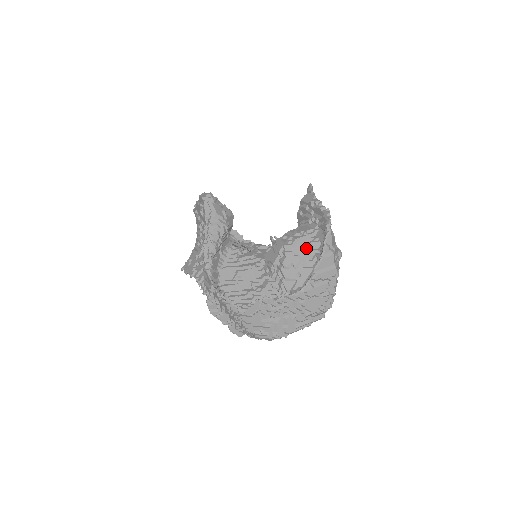
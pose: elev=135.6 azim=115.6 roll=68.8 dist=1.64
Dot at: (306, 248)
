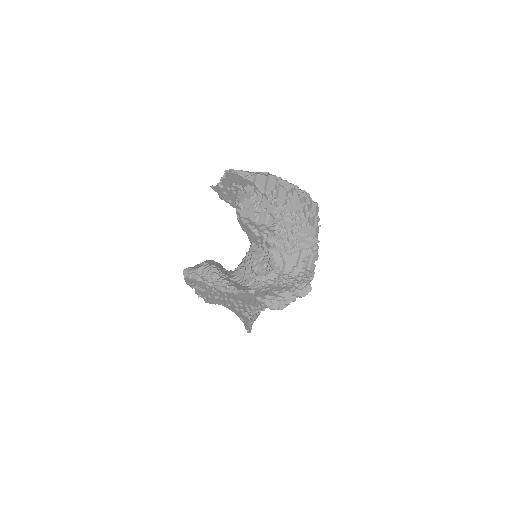
Dot at: (247, 198)
